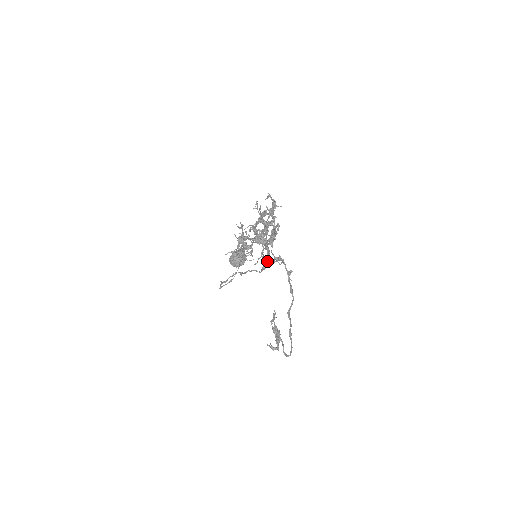
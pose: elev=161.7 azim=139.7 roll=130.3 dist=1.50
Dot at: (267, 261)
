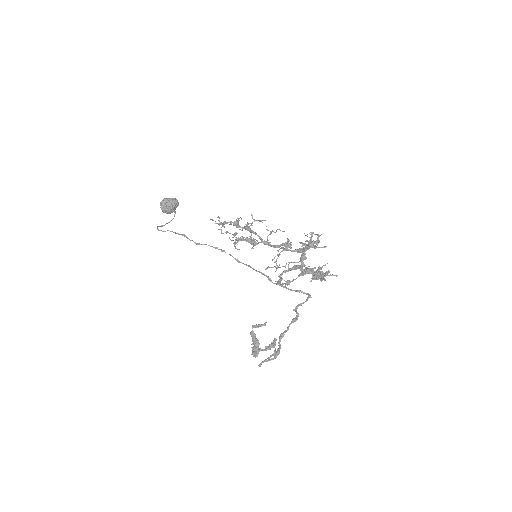
Dot at: (281, 278)
